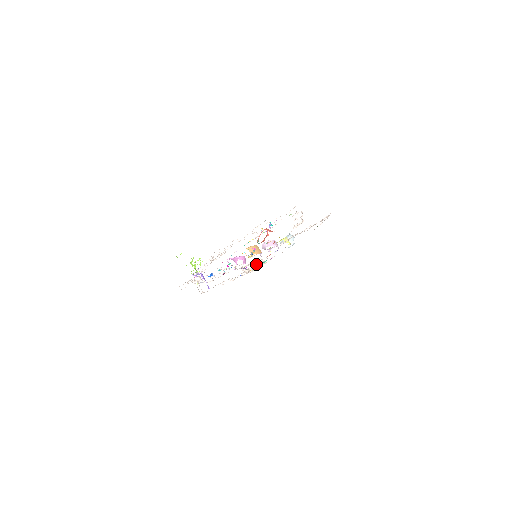
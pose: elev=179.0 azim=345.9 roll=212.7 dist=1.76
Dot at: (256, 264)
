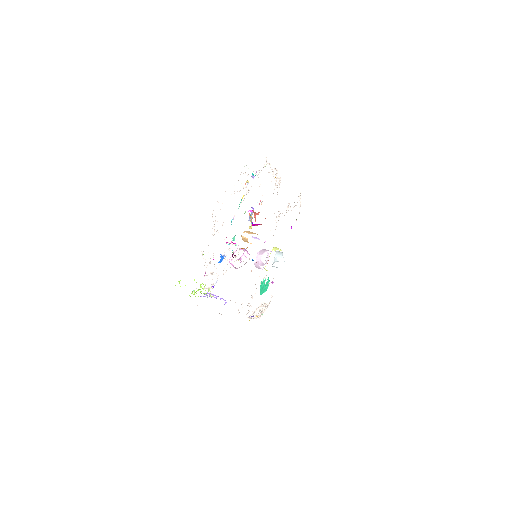
Dot at: (261, 309)
